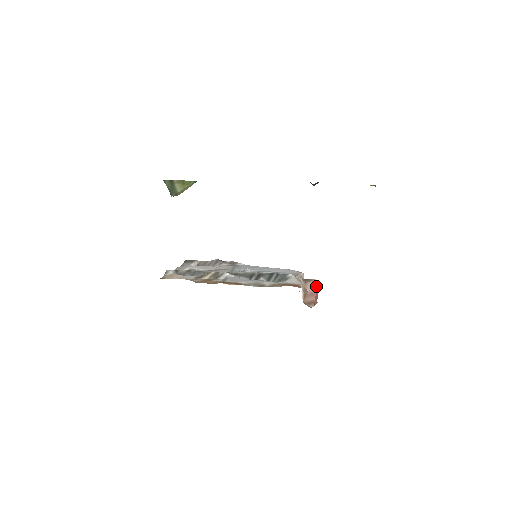
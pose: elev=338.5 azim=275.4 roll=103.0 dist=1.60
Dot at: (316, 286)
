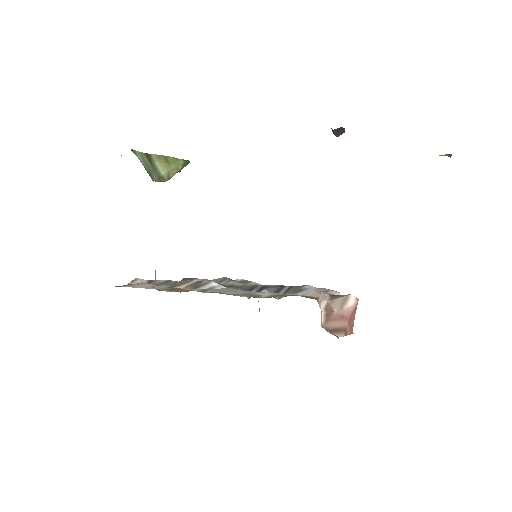
Dot at: (350, 305)
